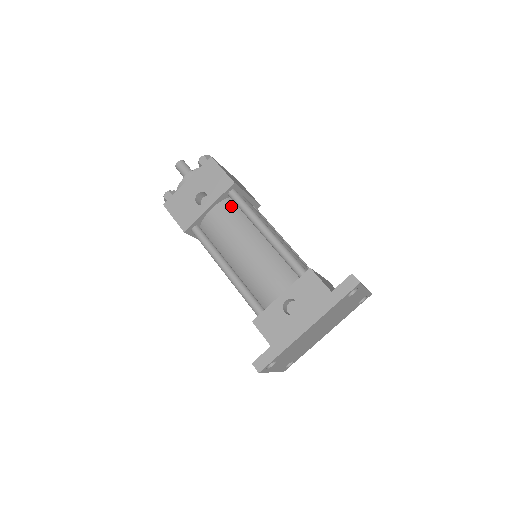
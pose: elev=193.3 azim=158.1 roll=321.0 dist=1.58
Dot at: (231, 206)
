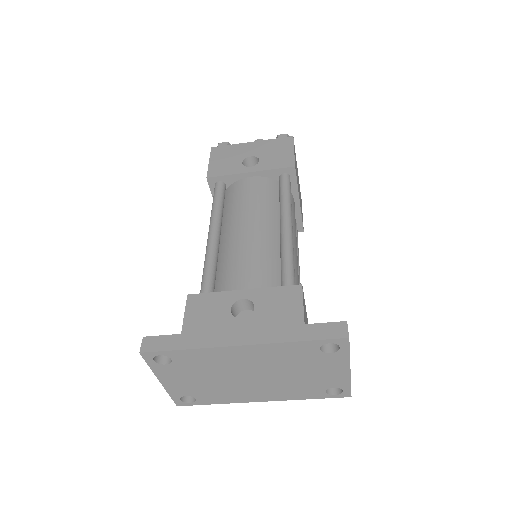
Dot at: (273, 187)
